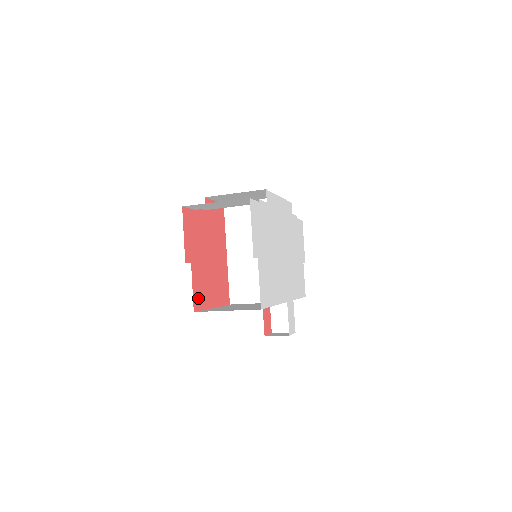
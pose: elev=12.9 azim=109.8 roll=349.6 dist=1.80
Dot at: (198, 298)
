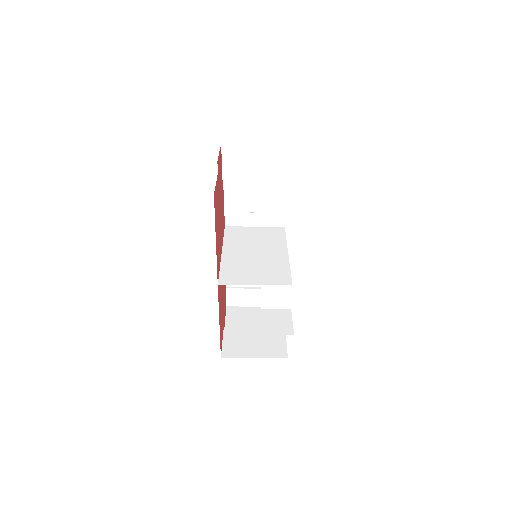
Dot at: (215, 200)
